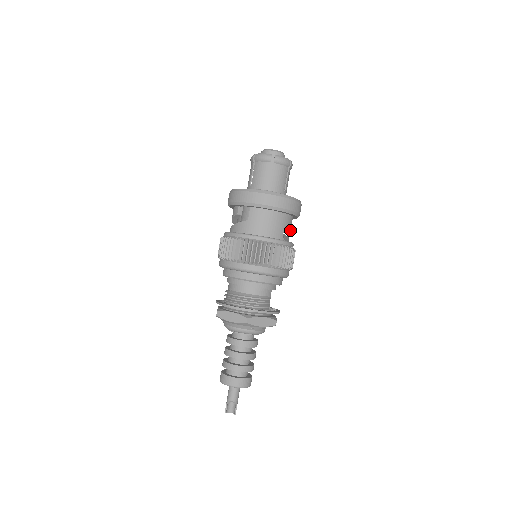
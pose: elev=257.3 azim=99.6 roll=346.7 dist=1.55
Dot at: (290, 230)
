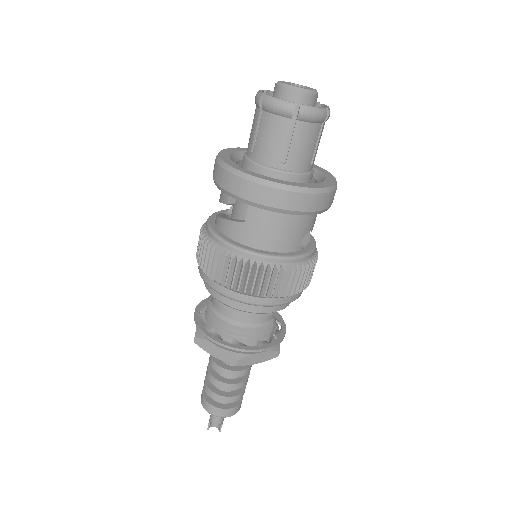
Dot at: (313, 226)
